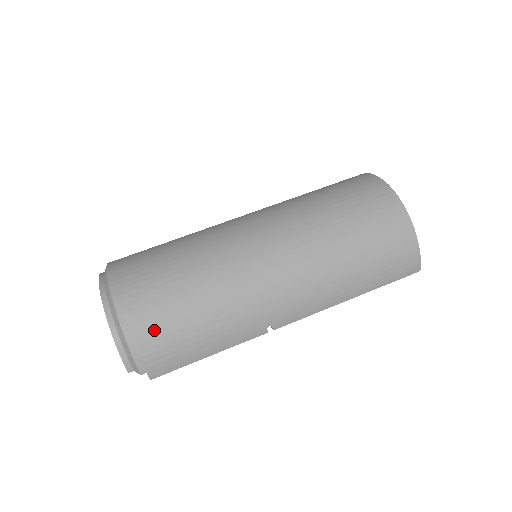
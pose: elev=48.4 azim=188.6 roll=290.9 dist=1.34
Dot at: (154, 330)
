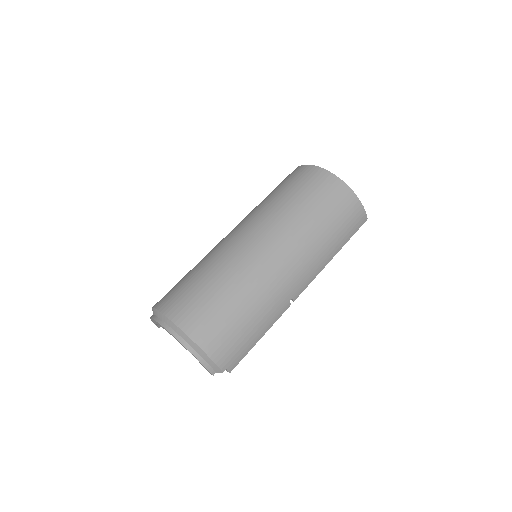
Dot at: (221, 337)
